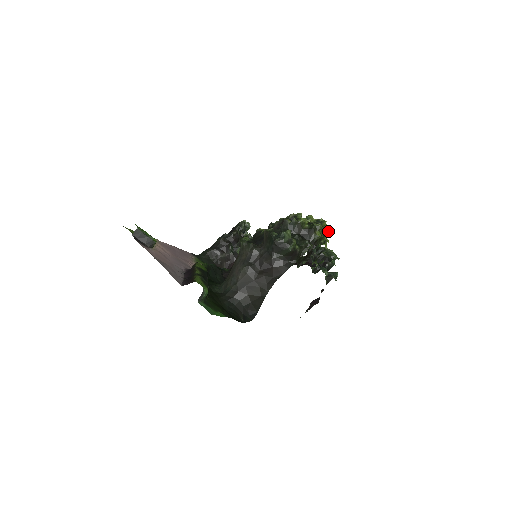
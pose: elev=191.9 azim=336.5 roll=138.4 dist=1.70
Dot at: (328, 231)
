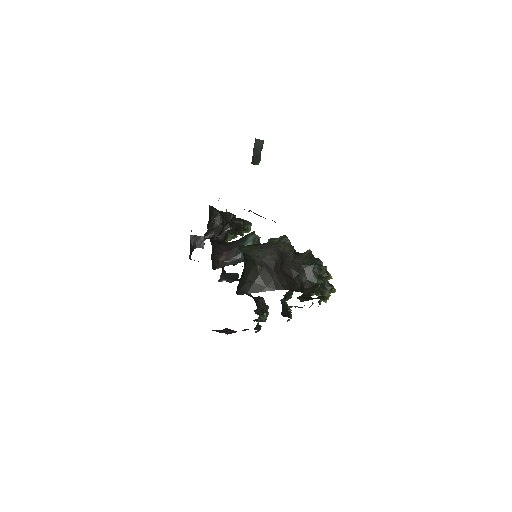
Dot at: (327, 299)
